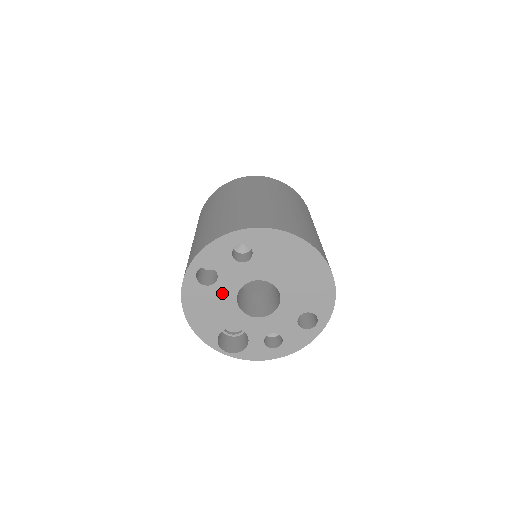
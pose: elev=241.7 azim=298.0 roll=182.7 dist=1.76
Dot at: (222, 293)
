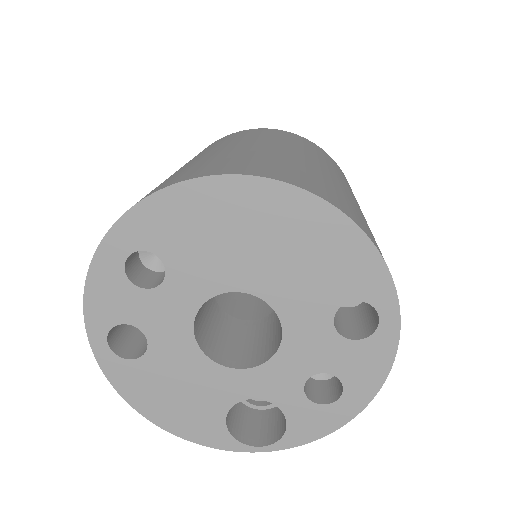
Dot at: (172, 356)
